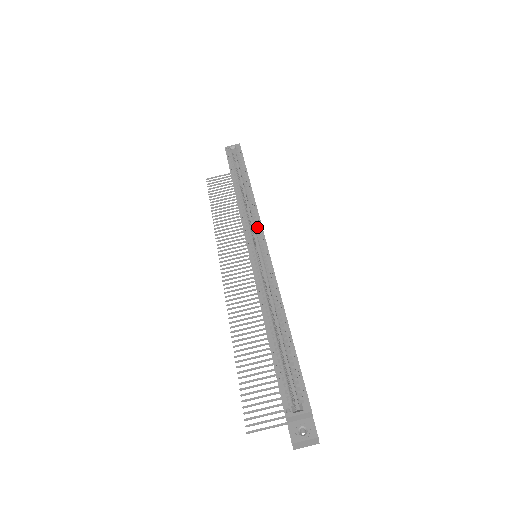
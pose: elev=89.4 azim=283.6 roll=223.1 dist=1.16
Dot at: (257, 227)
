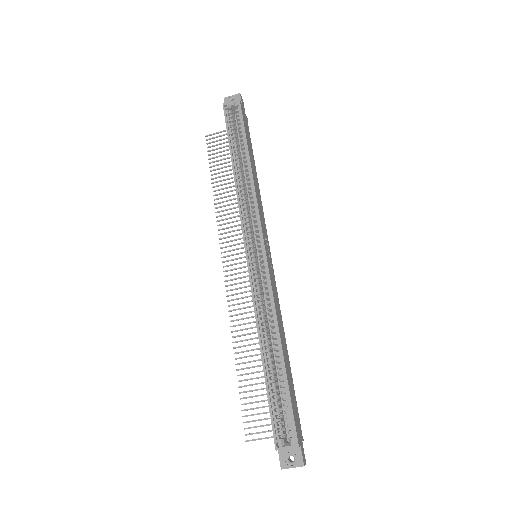
Dot at: (256, 225)
